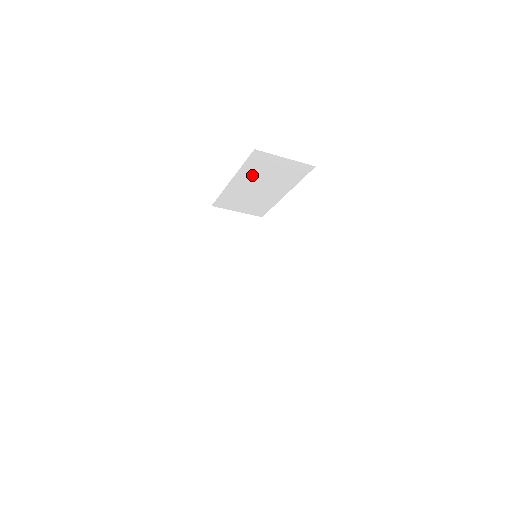
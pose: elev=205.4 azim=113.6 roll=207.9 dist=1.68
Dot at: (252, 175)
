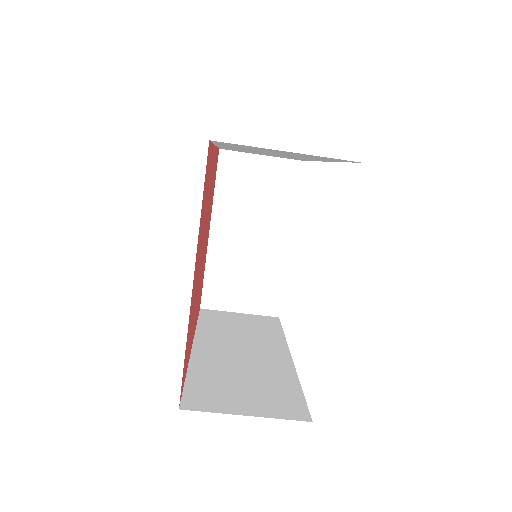
Dot at: (233, 208)
